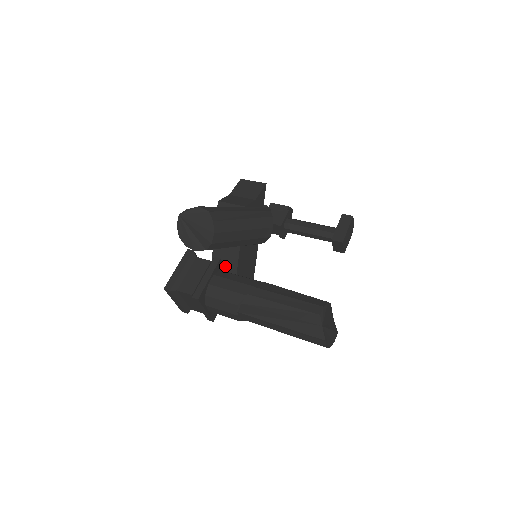
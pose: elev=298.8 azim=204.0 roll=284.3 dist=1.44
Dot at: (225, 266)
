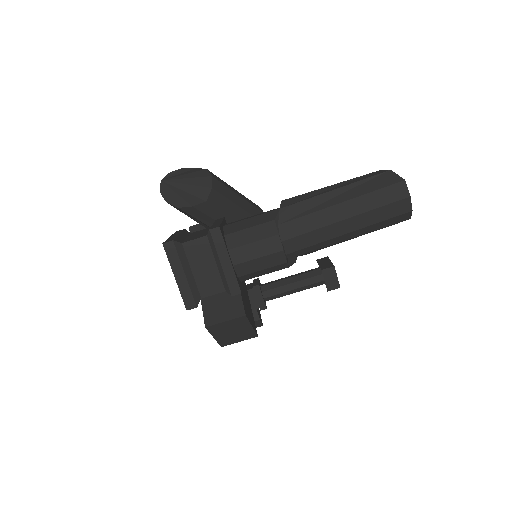
Dot at: occluded
